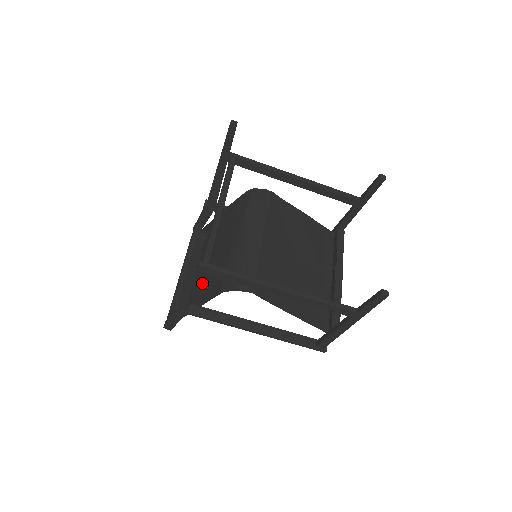
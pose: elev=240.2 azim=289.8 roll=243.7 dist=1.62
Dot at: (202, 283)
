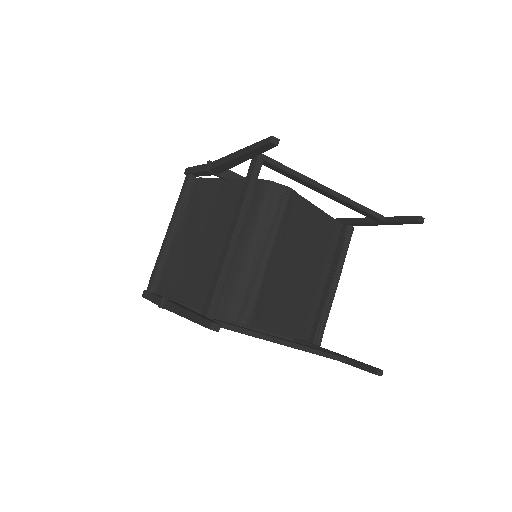
Dot at: (192, 273)
